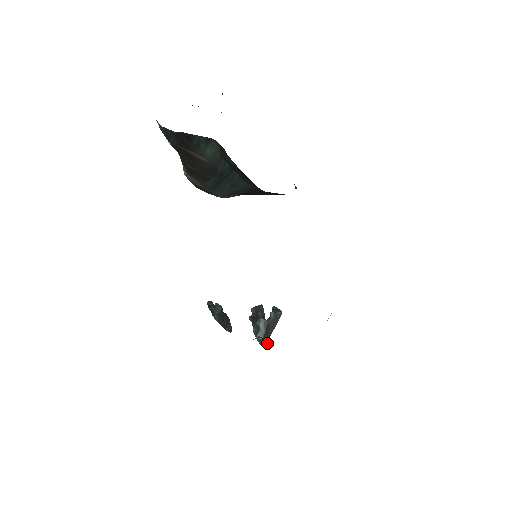
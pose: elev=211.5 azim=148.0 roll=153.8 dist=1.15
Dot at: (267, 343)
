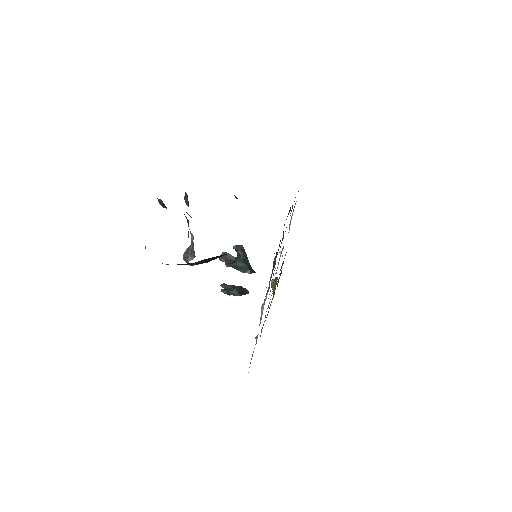
Dot at: occluded
